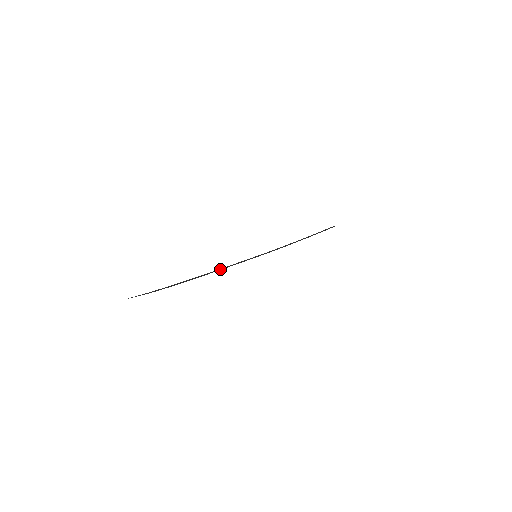
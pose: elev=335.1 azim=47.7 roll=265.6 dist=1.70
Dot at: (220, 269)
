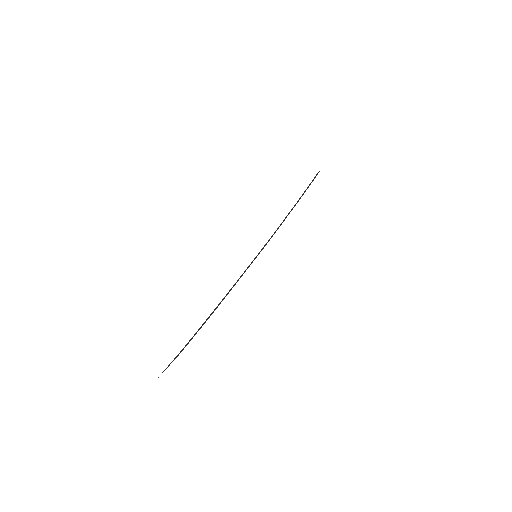
Dot at: (228, 293)
